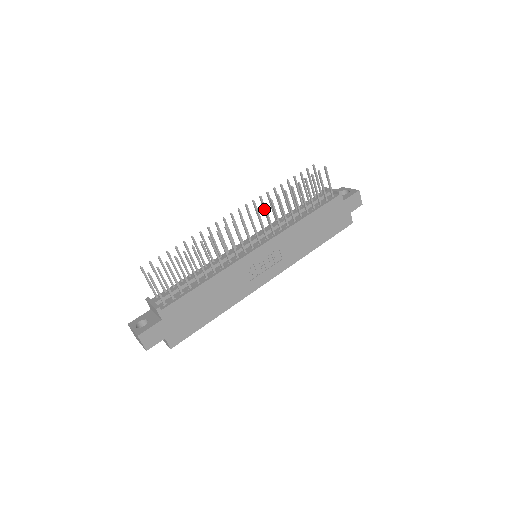
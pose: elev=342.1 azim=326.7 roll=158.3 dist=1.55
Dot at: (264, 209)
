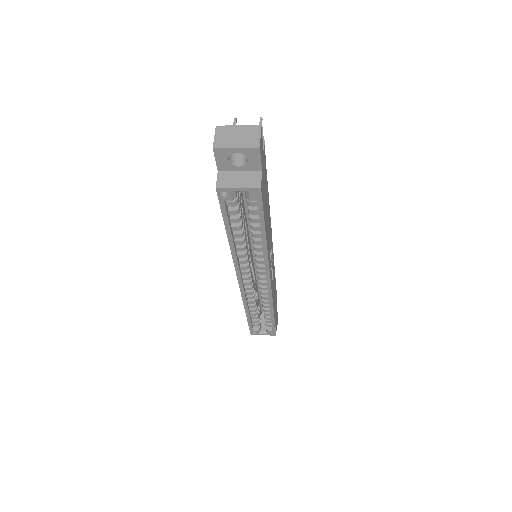
Dot at: occluded
